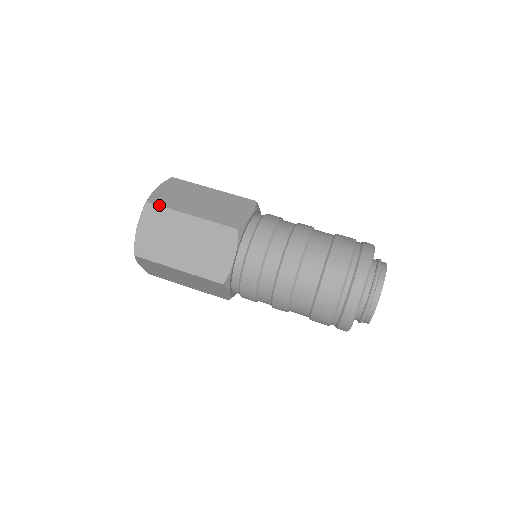
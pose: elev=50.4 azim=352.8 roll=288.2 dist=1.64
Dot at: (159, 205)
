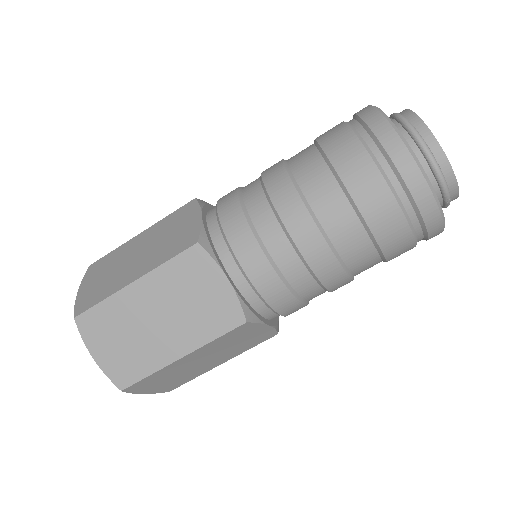
Dot at: (89, 308)
